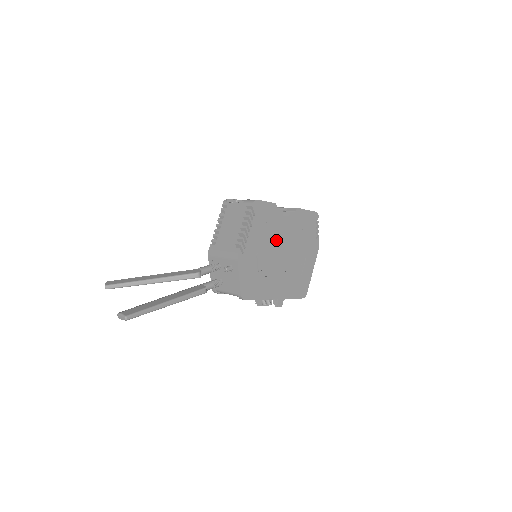
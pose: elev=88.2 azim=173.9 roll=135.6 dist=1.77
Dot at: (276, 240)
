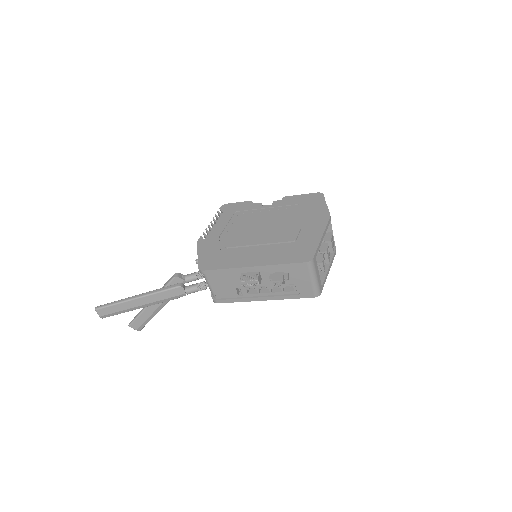
Dot at: (252, 222)
